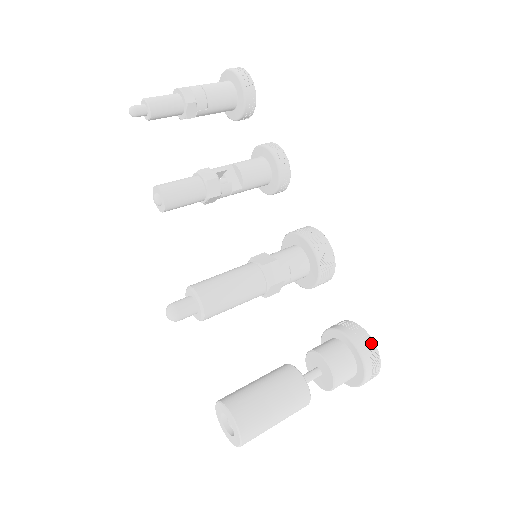
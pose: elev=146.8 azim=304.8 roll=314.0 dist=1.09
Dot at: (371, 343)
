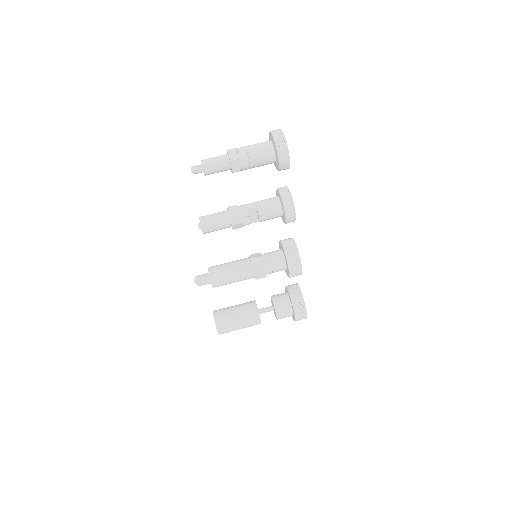
Dot at: (304, 312)
